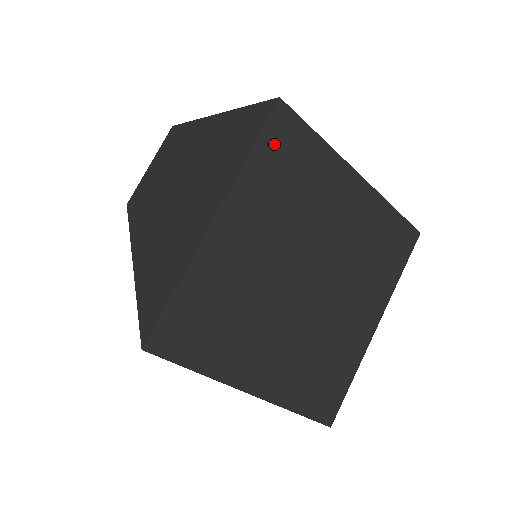
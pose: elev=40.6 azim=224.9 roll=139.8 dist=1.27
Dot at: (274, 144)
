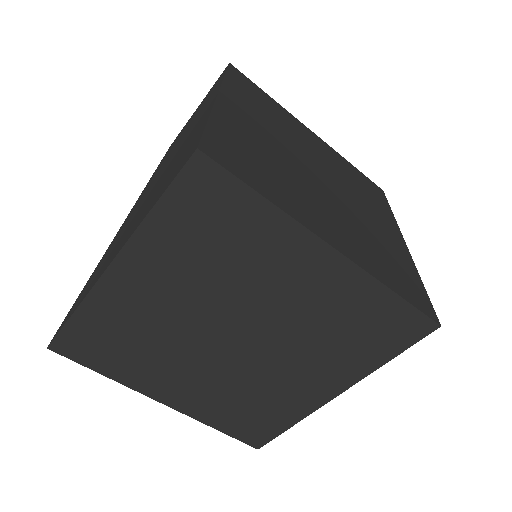
Dot at: (188, 202)
